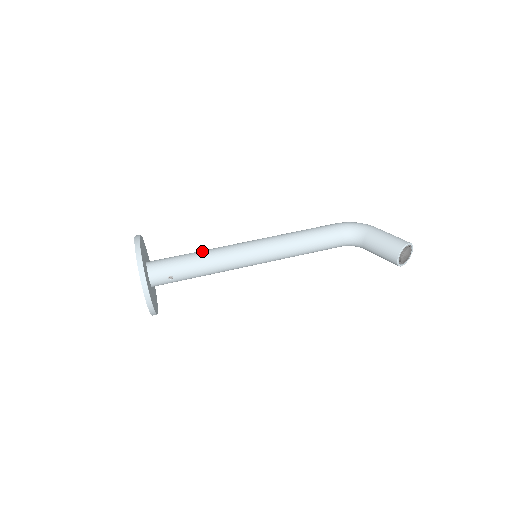
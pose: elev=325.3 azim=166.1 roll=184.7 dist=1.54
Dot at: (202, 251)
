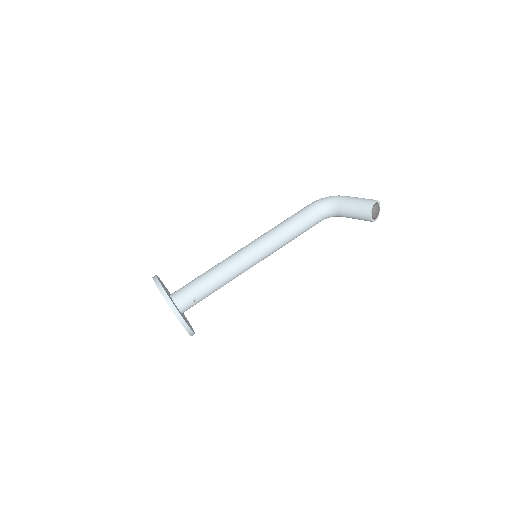
Dot at: (211, 269)
